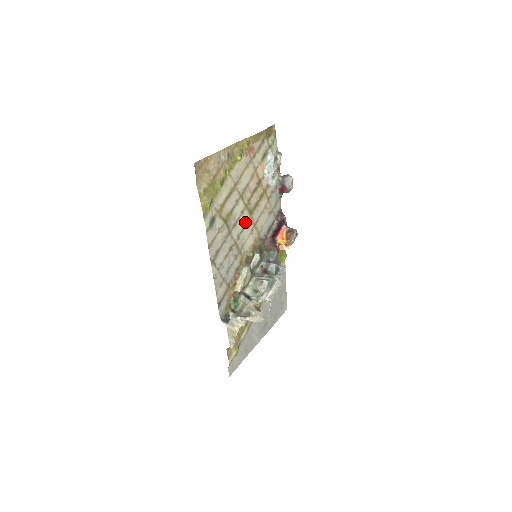
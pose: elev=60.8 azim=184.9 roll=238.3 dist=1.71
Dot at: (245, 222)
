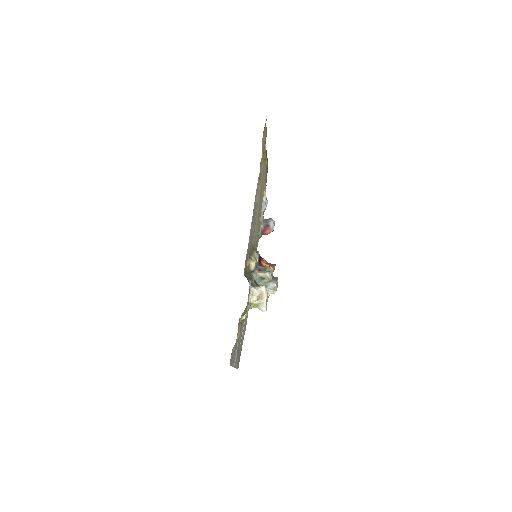
Dot at: (257, 216)
